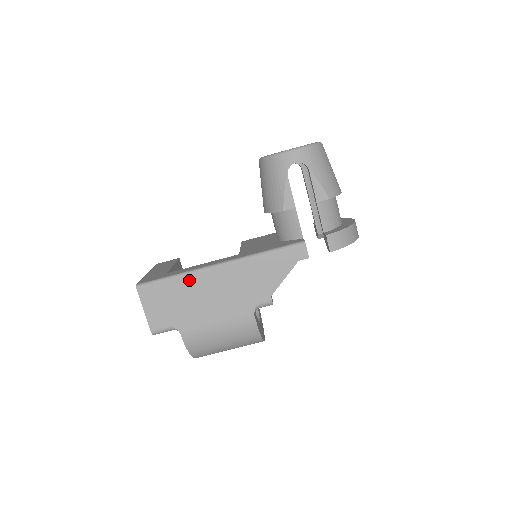
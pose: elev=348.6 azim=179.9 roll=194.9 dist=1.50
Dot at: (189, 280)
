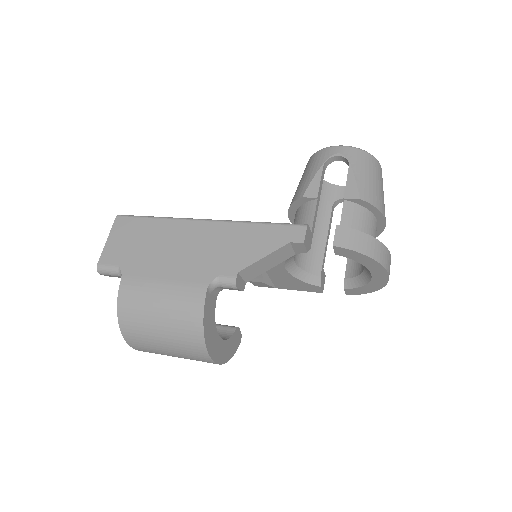
Dot at: (166, 225)
